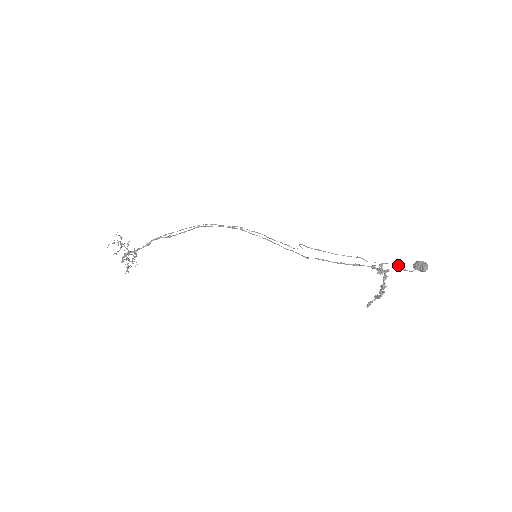
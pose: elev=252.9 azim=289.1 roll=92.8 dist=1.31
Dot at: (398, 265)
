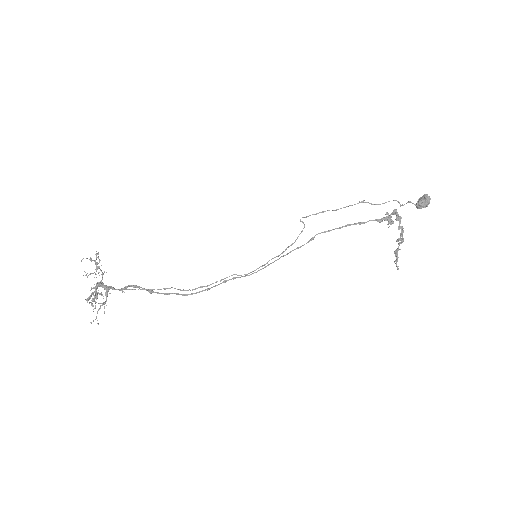
Dot at: (402, 204)
